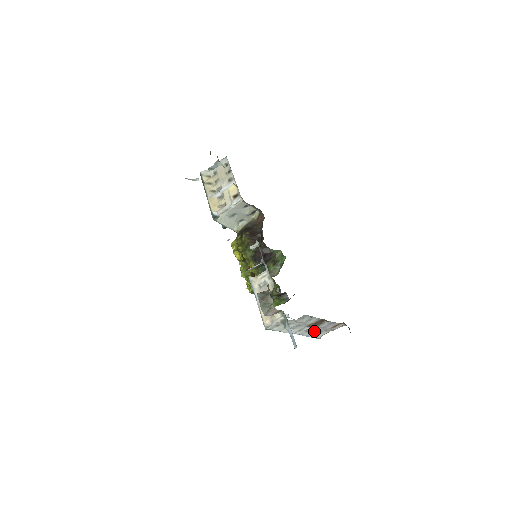
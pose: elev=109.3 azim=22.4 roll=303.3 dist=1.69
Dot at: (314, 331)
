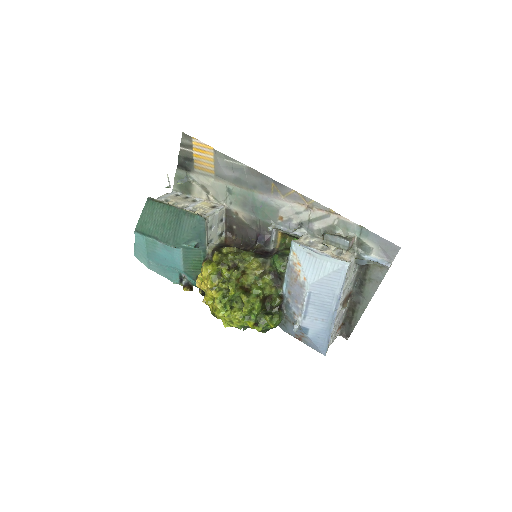
Dot at: occluded
